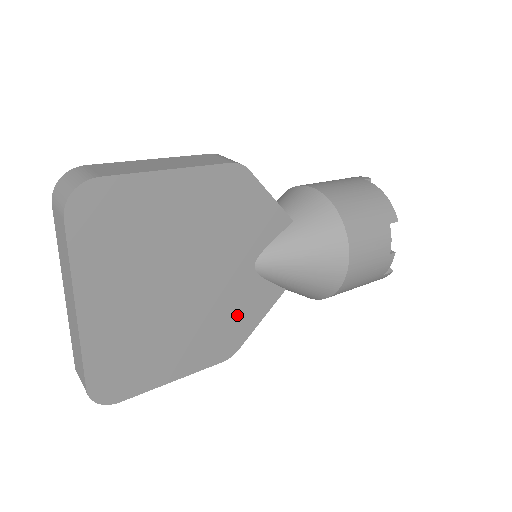
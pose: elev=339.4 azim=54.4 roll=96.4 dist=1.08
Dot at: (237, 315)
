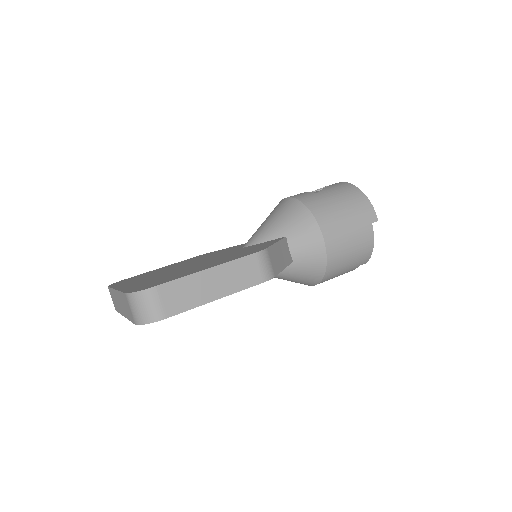
Dot at: occluded
